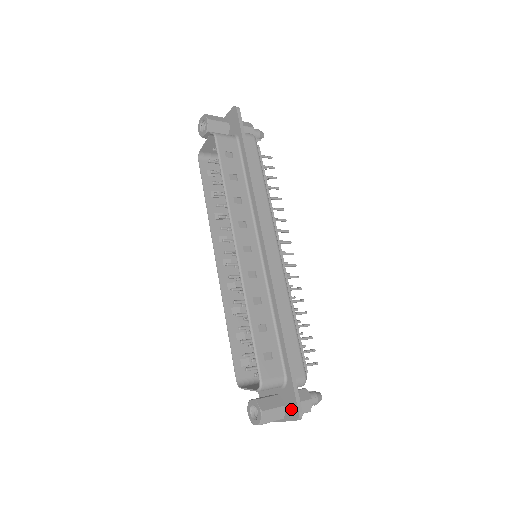
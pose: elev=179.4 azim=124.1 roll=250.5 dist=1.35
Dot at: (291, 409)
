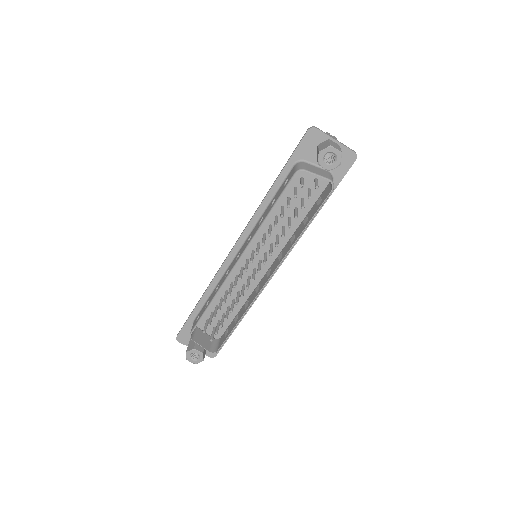
Dot at: occluded
